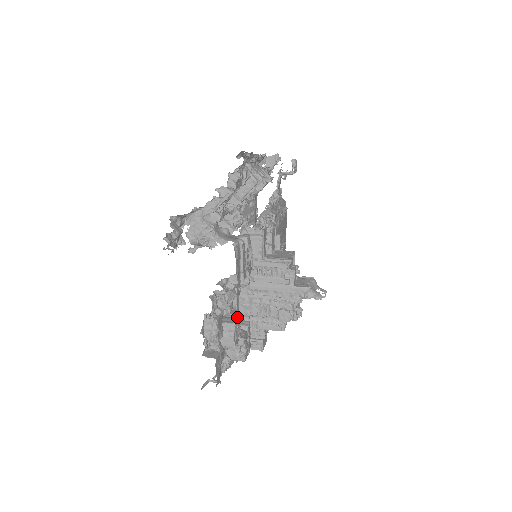
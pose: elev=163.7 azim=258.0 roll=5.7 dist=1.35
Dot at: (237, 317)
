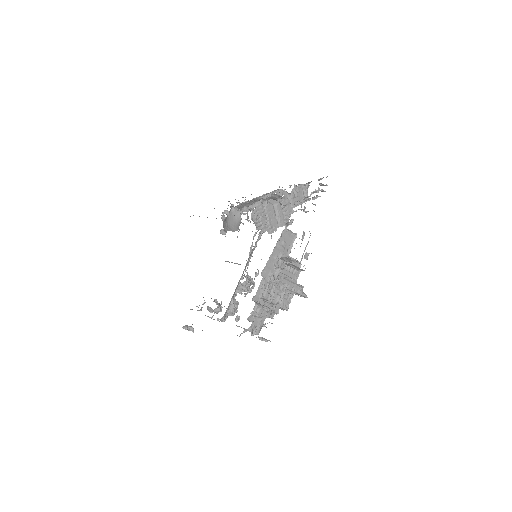
Dot at: occluded
